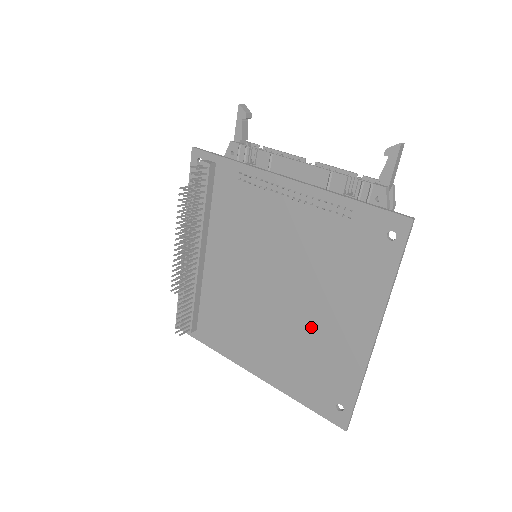
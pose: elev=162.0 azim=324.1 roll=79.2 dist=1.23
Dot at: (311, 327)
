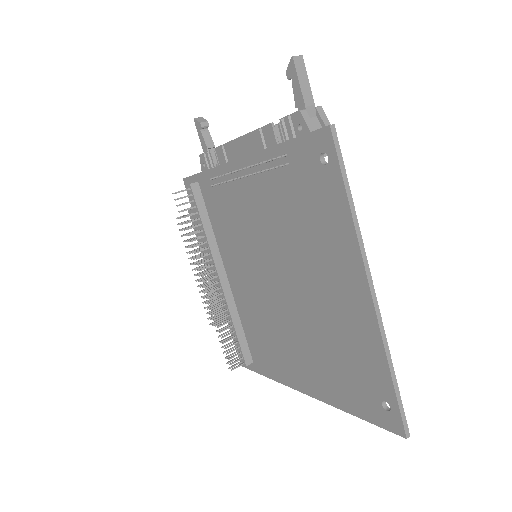
Dot at: (319, 311)
